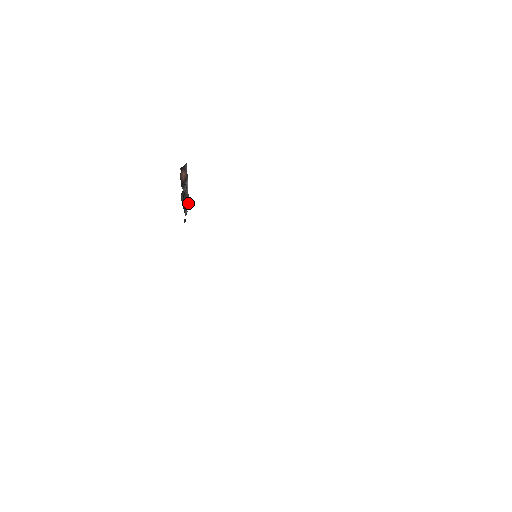
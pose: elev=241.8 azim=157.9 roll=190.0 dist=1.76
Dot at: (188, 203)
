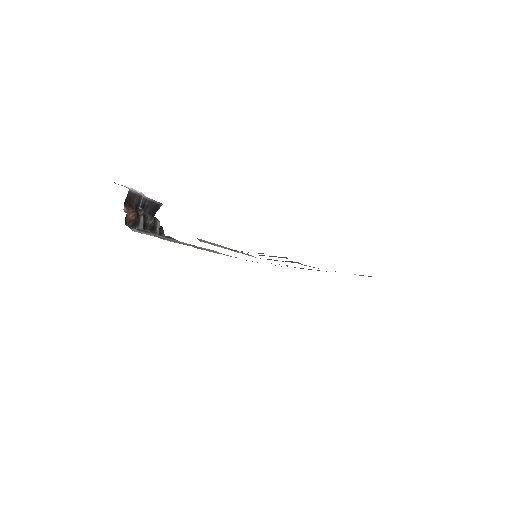
Dot at: (157, 203)
